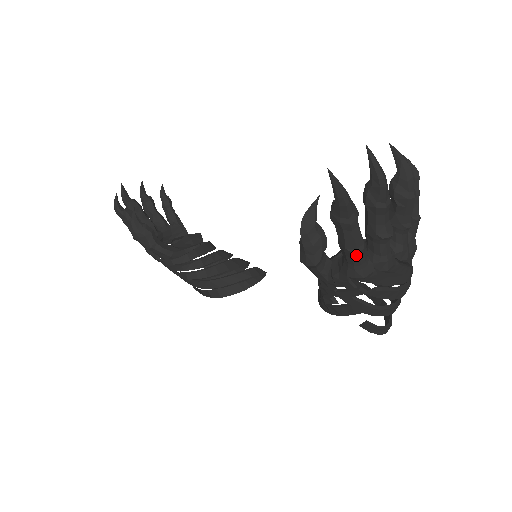
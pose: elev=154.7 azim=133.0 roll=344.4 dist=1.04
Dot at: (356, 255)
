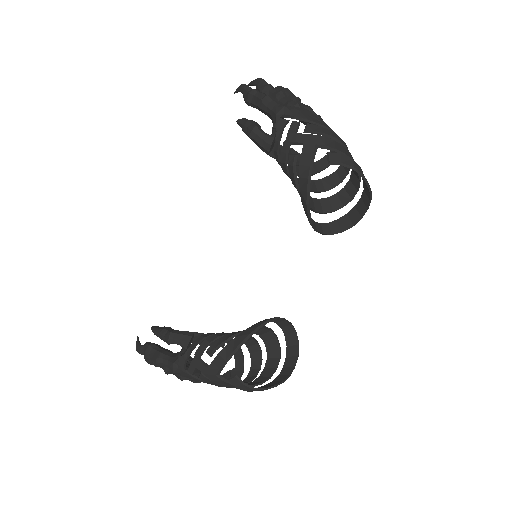
Dot at: (269, 99)
